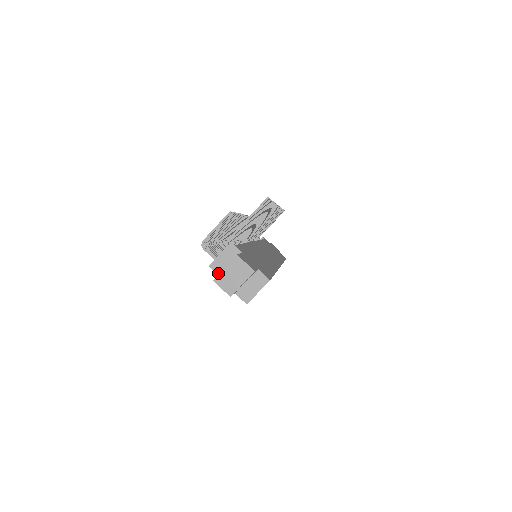
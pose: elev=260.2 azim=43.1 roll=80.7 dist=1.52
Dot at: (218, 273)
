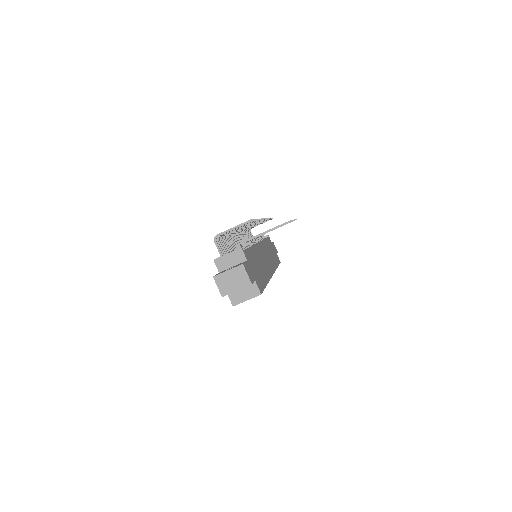
Dot at: (219, 269)
